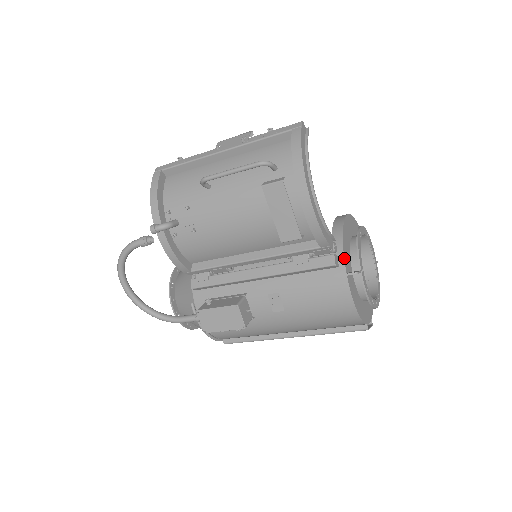
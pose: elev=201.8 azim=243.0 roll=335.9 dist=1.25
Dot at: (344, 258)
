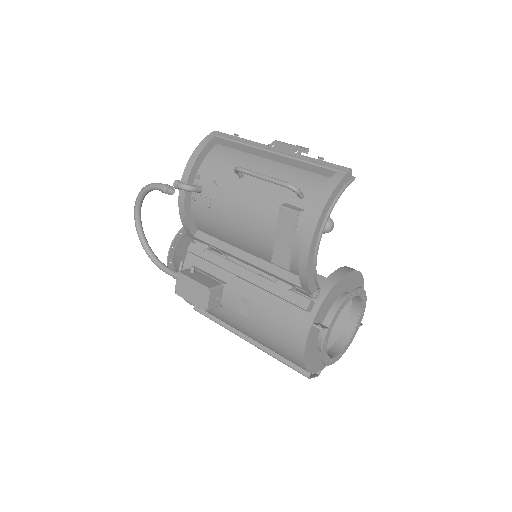
Dot at: (319, 308)
